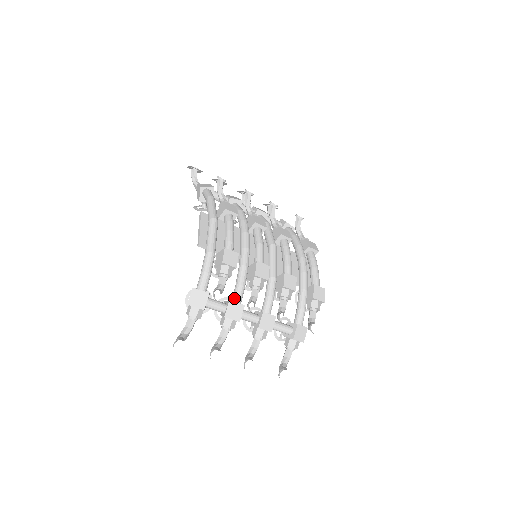
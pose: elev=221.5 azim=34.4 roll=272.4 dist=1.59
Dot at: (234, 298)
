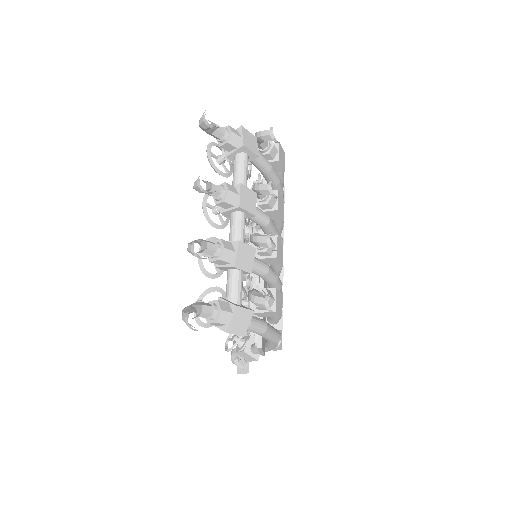
Dot at: occluded
